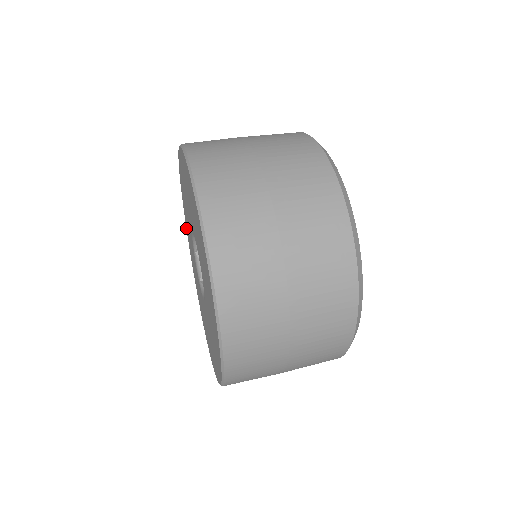
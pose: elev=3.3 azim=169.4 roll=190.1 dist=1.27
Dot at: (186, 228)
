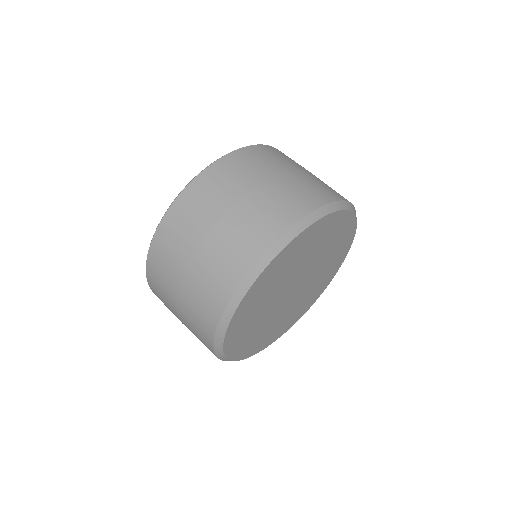
Dot at: occluded
